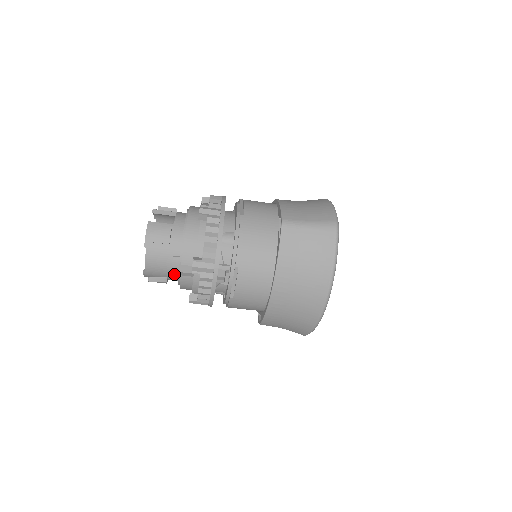
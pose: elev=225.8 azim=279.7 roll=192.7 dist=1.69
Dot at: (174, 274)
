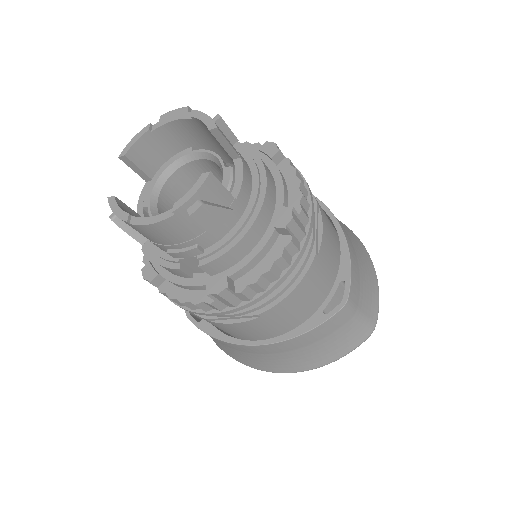
Dot at: (166, 249)
